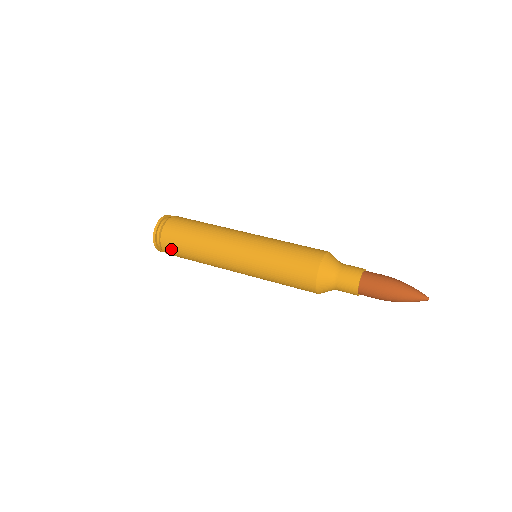
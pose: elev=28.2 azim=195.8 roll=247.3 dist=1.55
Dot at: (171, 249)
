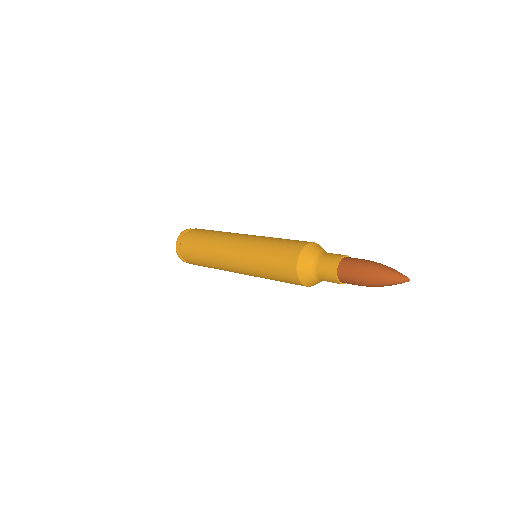
Dot at: occluded
